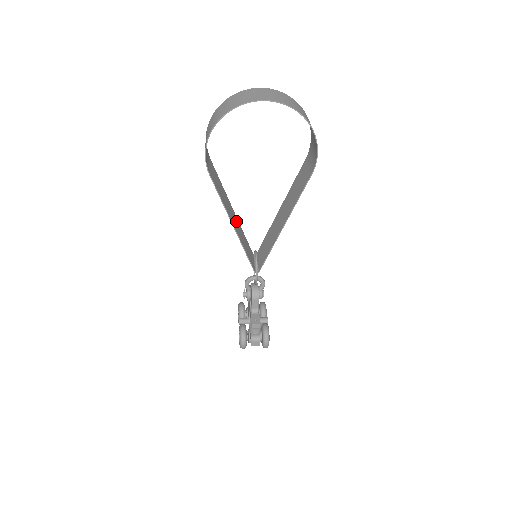
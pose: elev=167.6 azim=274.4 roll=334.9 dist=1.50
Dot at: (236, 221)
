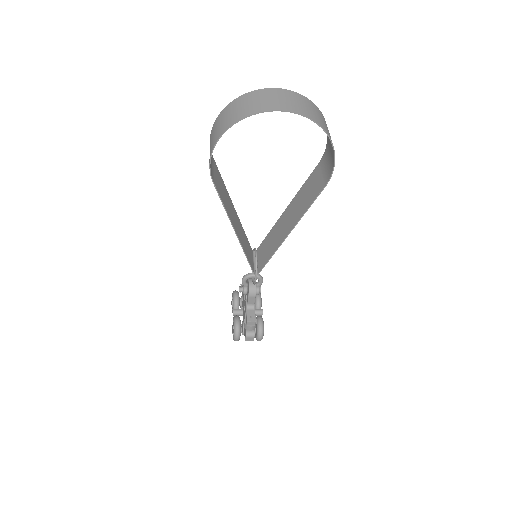
Dot at: (237, 222)
